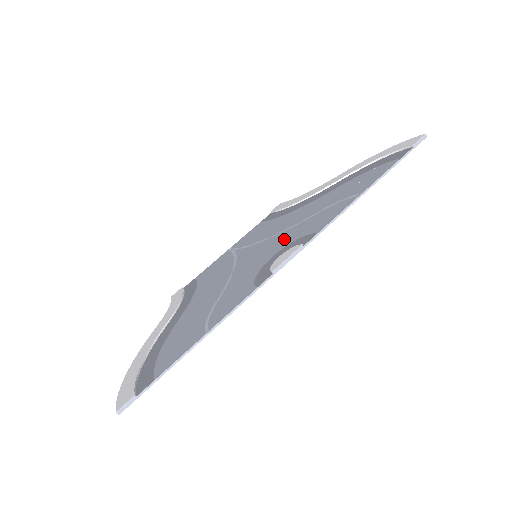
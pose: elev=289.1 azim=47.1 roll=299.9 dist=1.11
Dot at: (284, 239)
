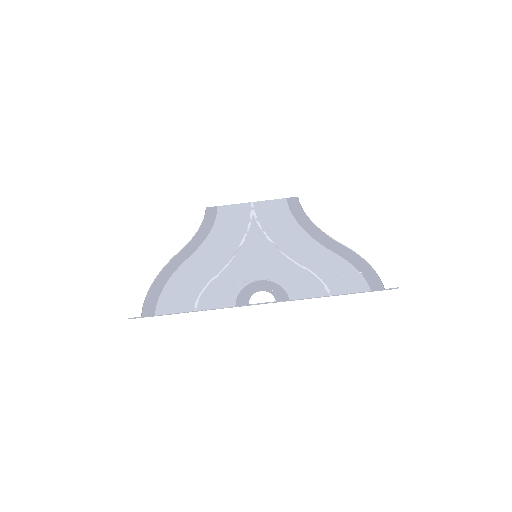
Dot at: (276, 268)
